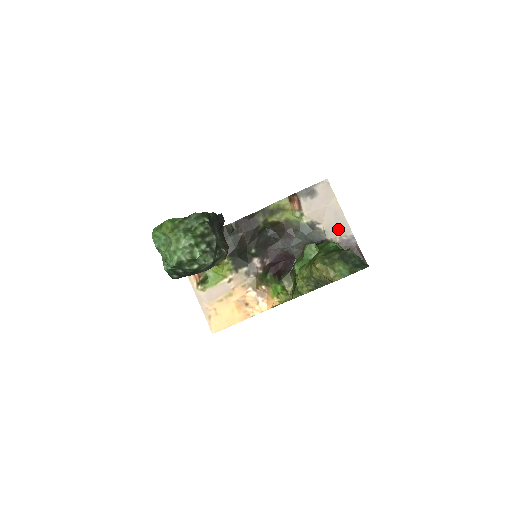
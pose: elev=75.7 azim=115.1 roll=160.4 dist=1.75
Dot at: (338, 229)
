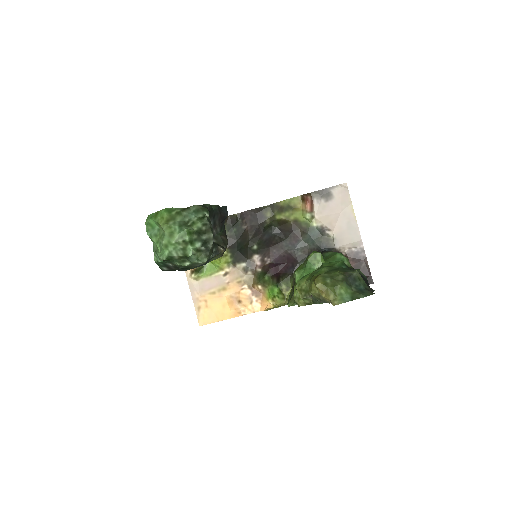
Dot at: (349, 239)
